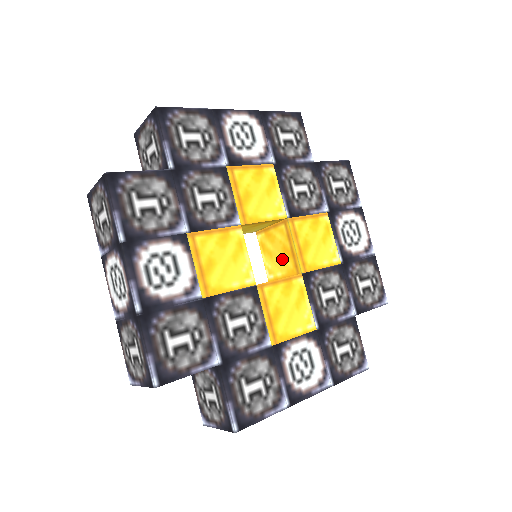
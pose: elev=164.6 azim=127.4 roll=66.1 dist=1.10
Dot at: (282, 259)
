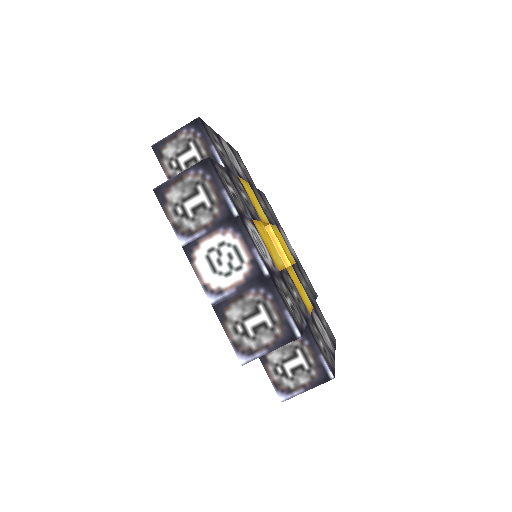
Dot at: occluded
